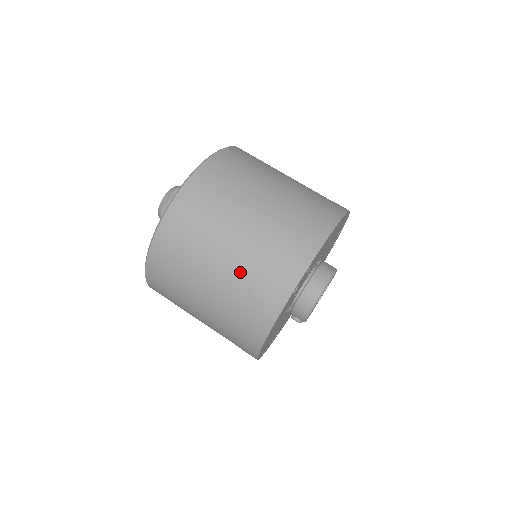
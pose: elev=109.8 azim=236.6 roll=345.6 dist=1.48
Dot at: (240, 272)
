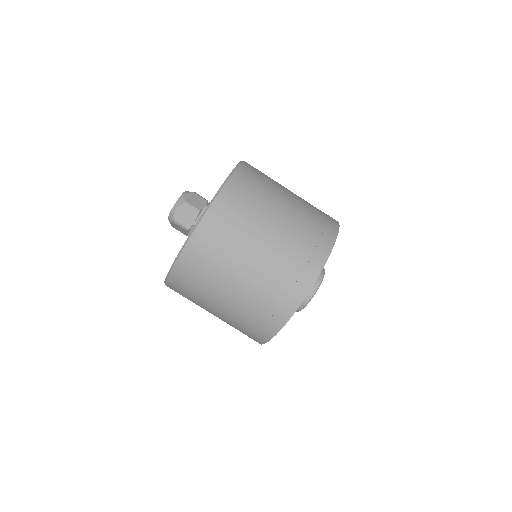
Dot at: (273, 263)
